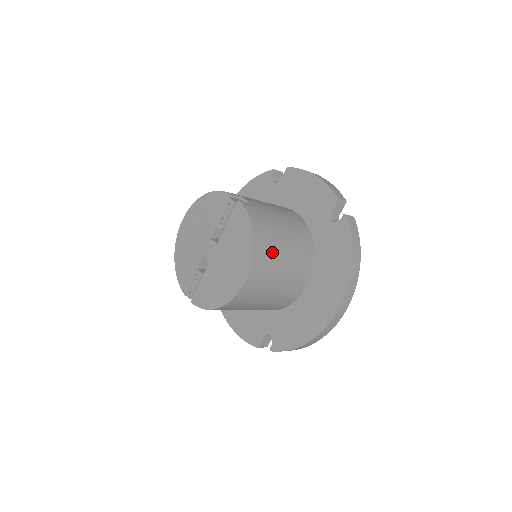
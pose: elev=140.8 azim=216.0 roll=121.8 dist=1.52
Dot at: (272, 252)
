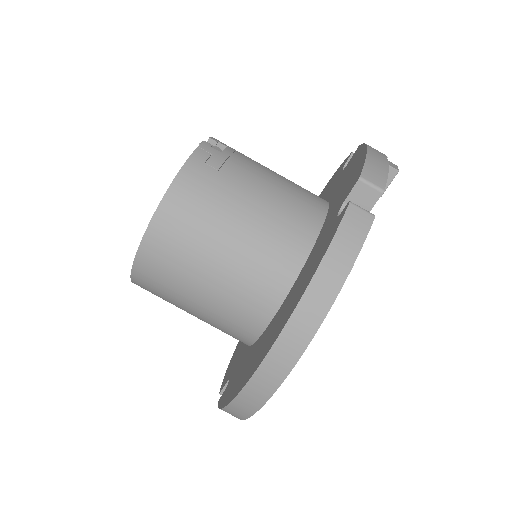
Dot at: (201, 220)
